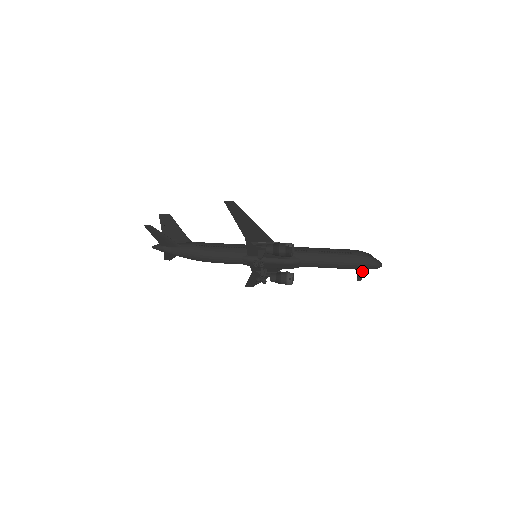
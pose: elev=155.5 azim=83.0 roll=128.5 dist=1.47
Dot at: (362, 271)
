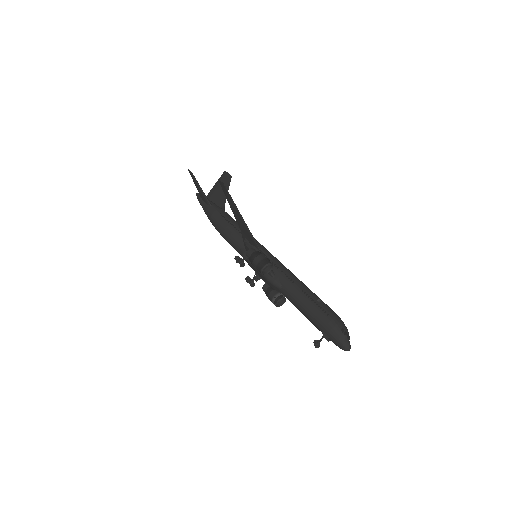
Dot at: (328, 340)
